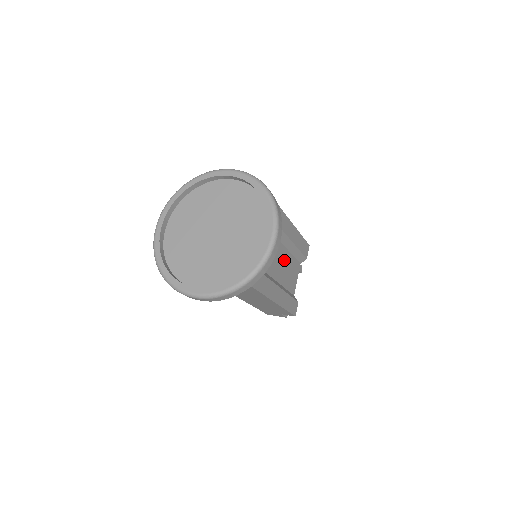
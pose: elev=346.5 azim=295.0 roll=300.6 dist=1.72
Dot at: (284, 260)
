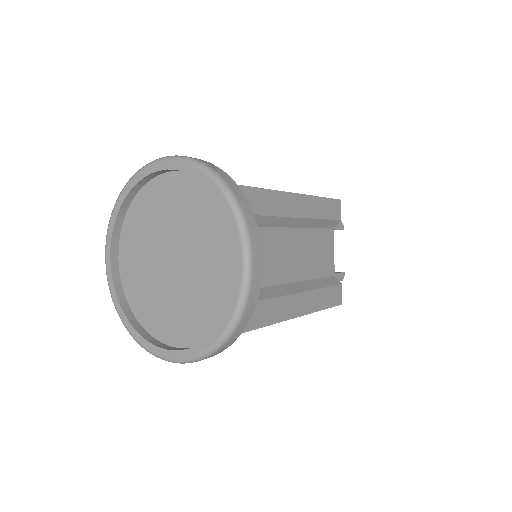
Dot at: (300, 245)
